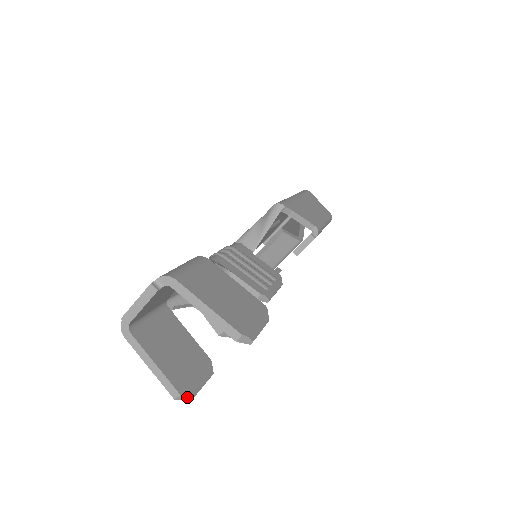
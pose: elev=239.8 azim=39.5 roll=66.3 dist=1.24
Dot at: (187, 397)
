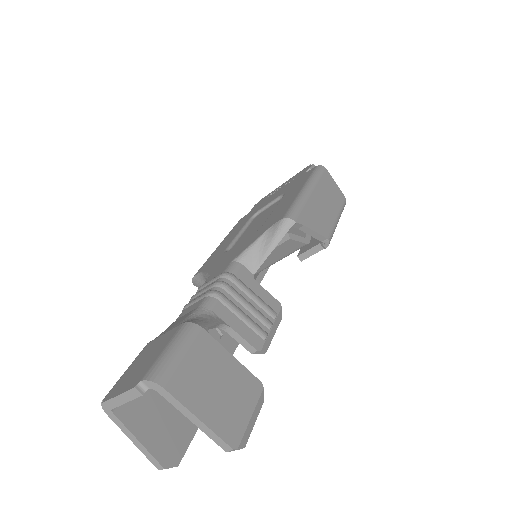
Dot at: (171, 467)
